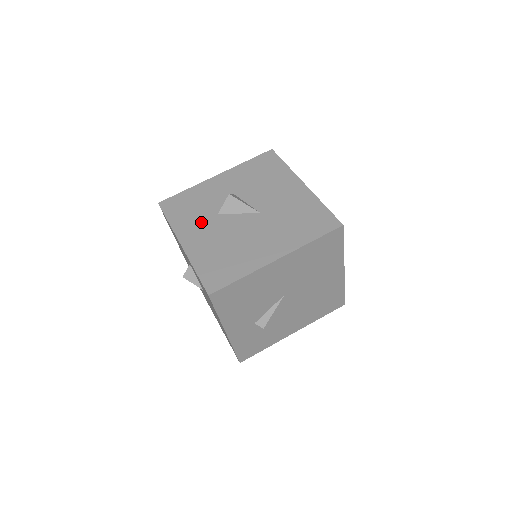
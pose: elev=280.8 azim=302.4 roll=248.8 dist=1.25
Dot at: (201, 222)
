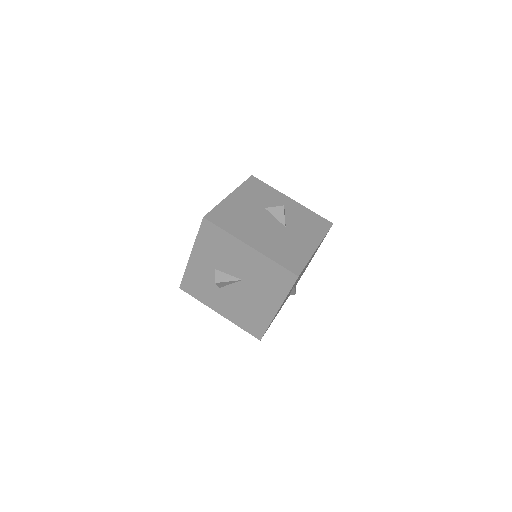
Dot at: (216, 296)
